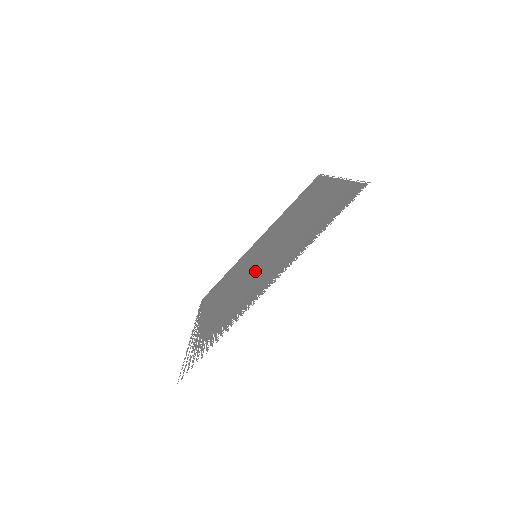
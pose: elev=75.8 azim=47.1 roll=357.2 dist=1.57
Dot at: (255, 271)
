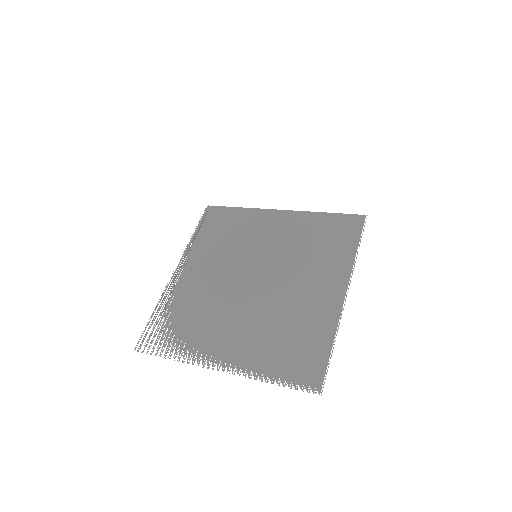
Dot at: (236, 297)
